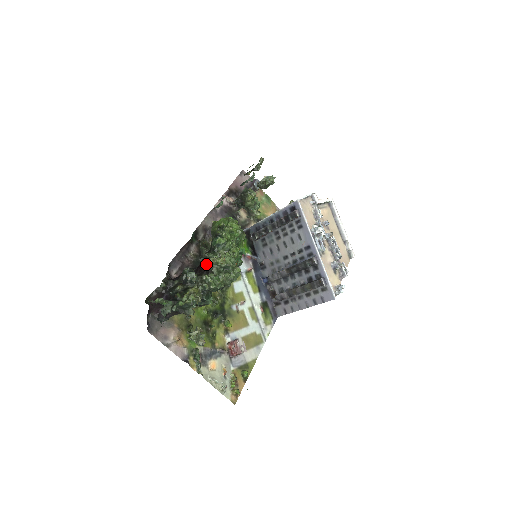
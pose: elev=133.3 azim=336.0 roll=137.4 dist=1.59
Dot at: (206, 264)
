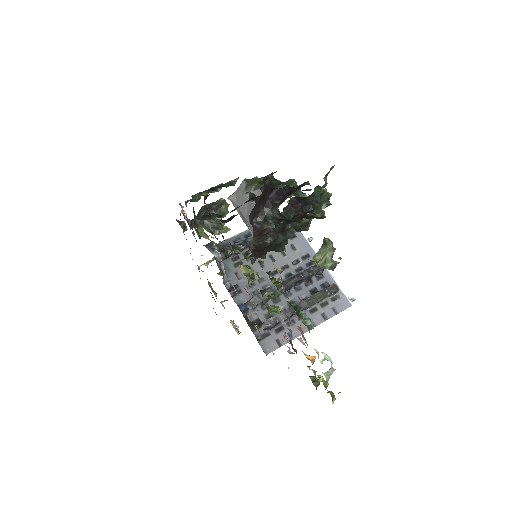
Dot at: occluded
